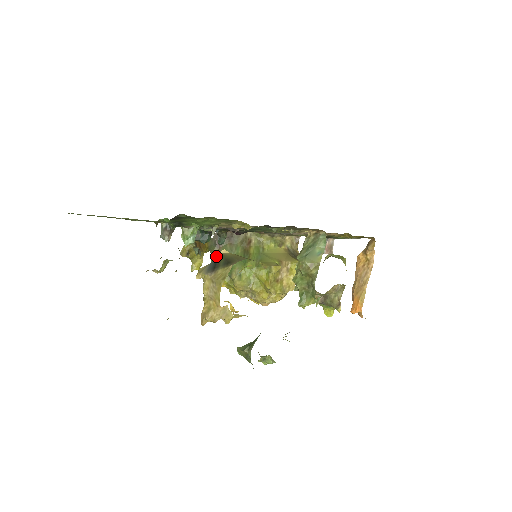
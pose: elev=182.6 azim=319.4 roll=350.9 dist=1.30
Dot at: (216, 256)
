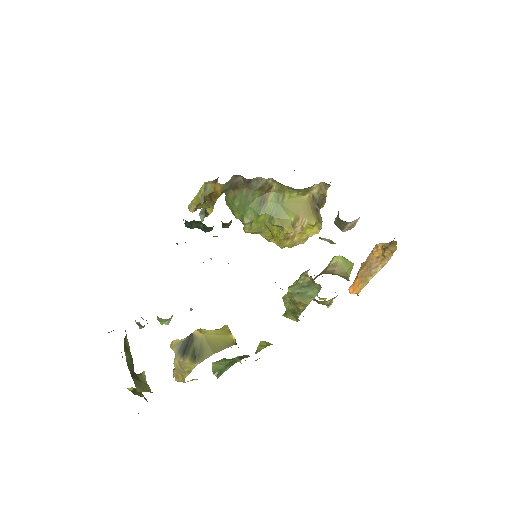
Dot at: (189, 335)
